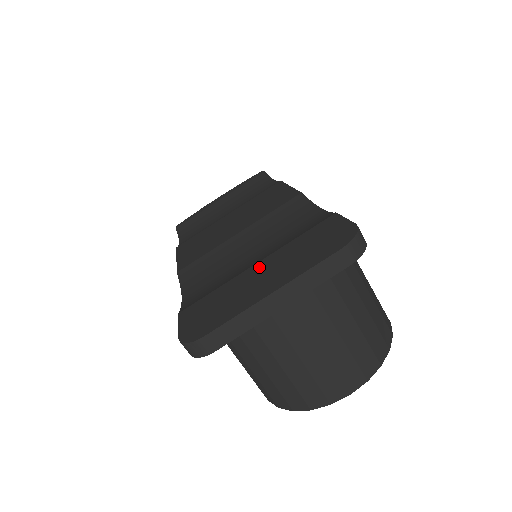
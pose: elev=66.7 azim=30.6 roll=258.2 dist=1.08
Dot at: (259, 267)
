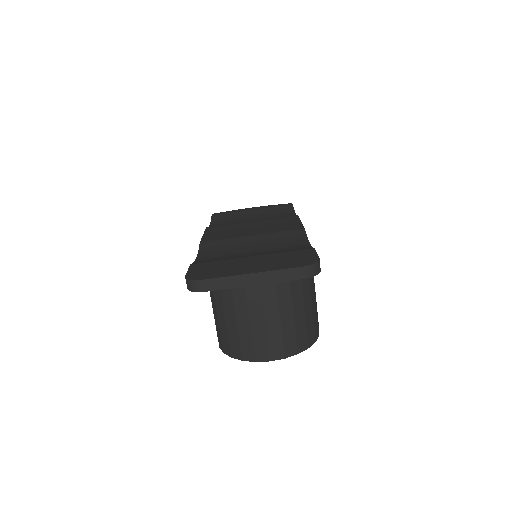
Dot at: (252, 258)
